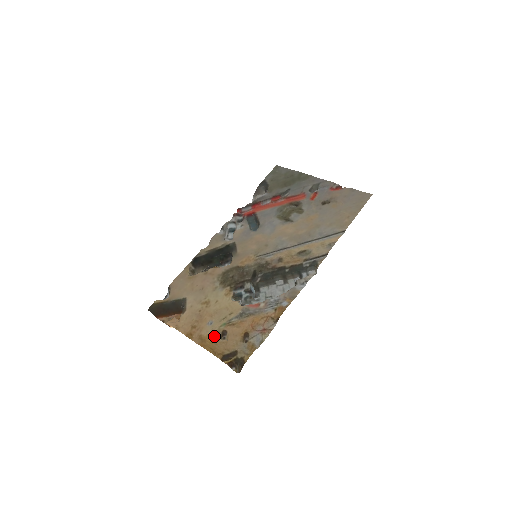
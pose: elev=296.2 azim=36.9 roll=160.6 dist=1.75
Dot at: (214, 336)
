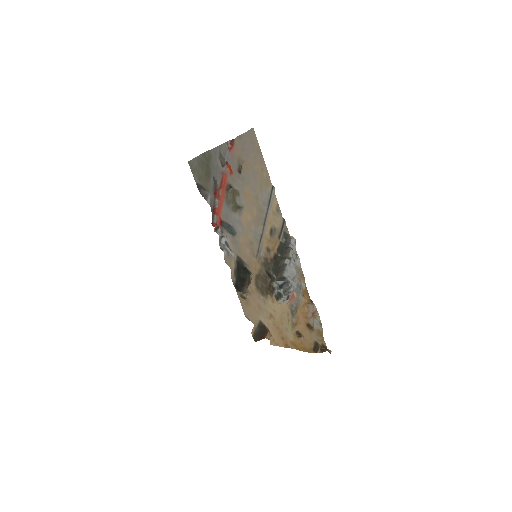
Dot at: (296, 338)
